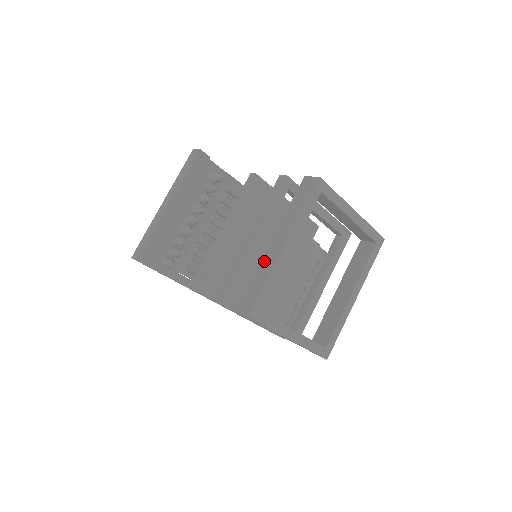
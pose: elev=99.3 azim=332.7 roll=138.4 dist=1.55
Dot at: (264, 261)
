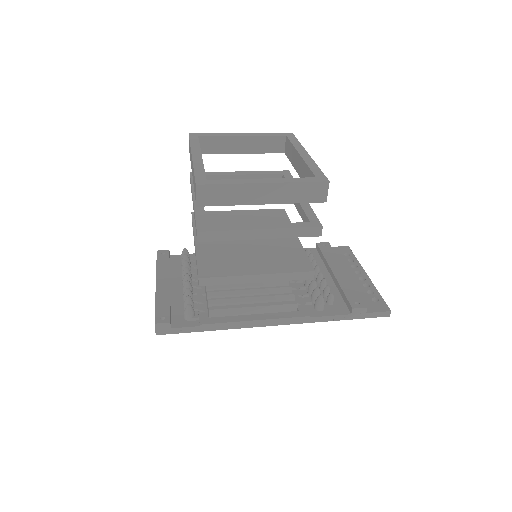
Dot at: (193, 178)
